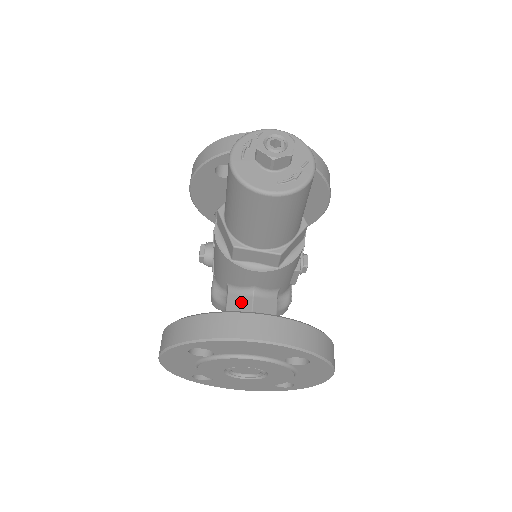
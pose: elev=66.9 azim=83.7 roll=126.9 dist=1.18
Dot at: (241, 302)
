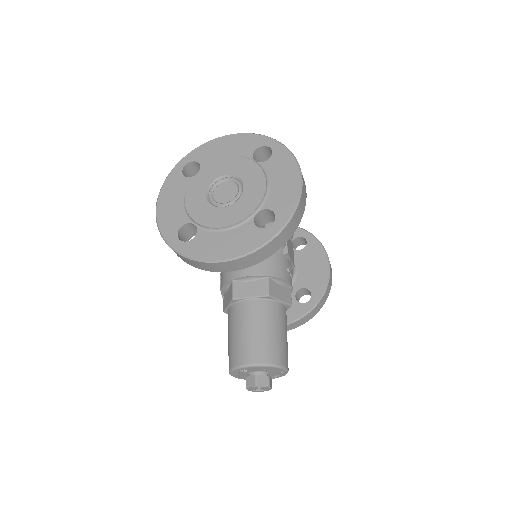
Dot at: occluded
